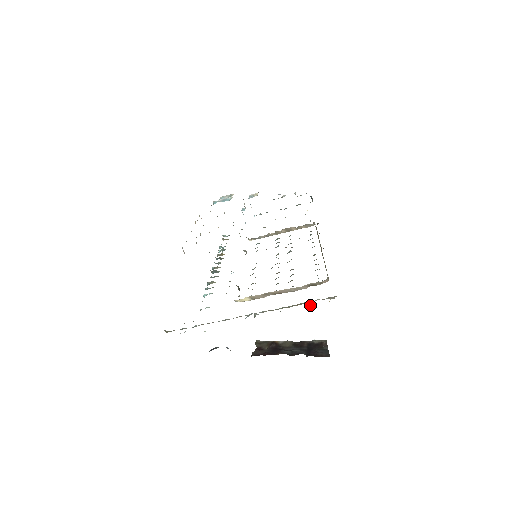
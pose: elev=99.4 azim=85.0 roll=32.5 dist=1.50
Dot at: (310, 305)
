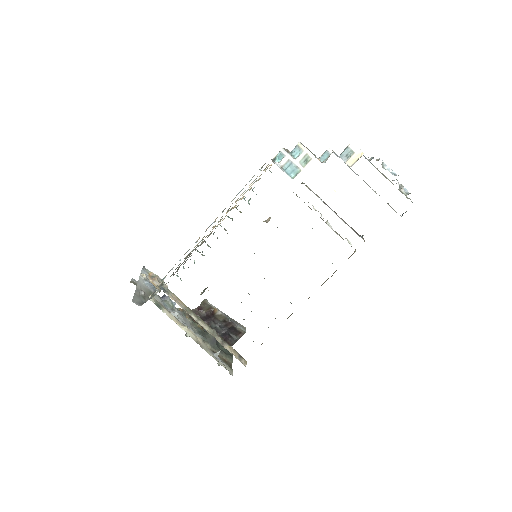
Dot at: occluded
